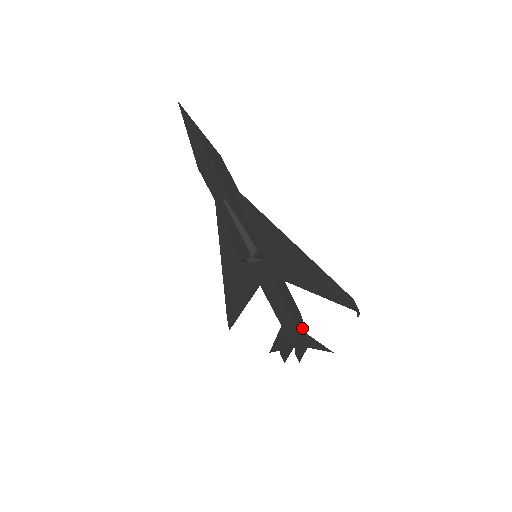
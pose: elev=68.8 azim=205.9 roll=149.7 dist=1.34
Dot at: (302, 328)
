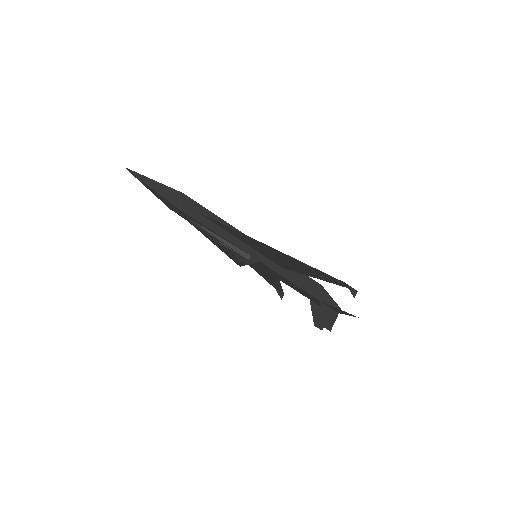
Dot at: (327, 299)
